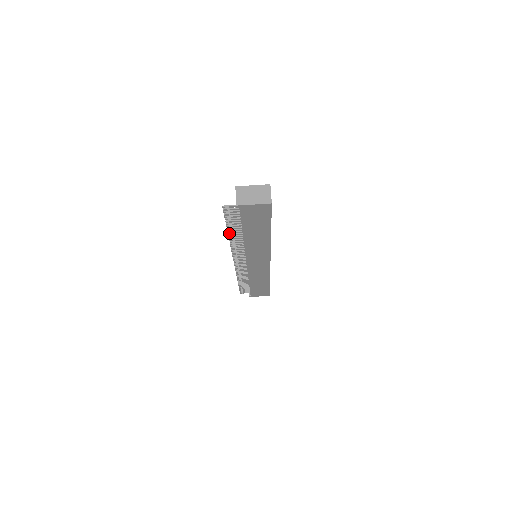
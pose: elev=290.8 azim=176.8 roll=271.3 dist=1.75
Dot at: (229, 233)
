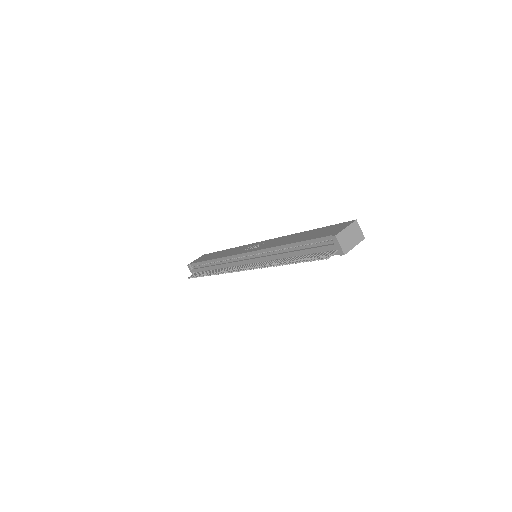
Dot at: (286, 264)
